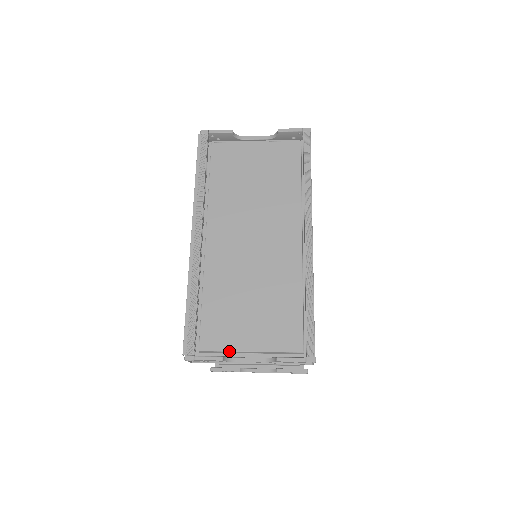
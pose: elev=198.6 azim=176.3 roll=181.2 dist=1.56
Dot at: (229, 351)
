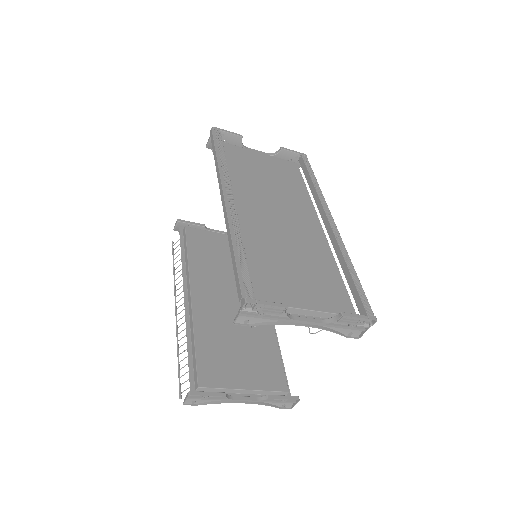
Dot at: occluded
